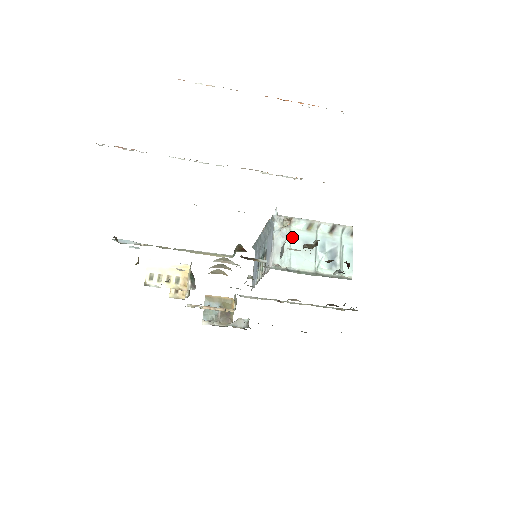
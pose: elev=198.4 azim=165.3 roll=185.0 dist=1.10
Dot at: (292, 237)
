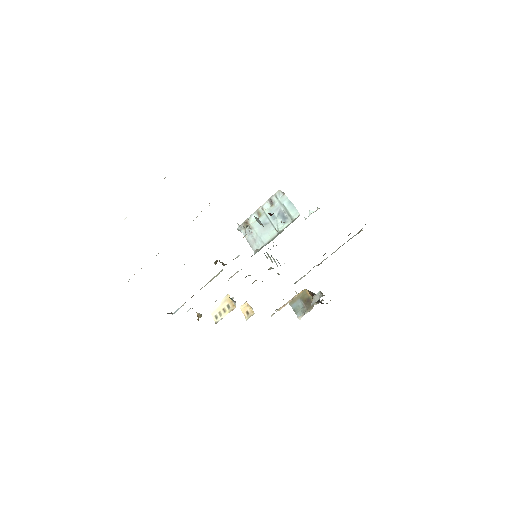
Dot at: (254, 229)
